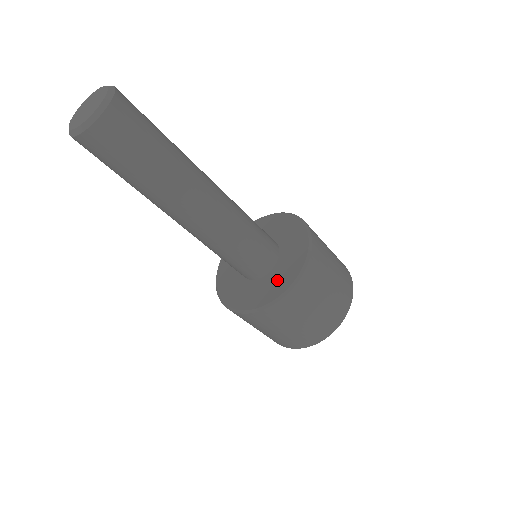
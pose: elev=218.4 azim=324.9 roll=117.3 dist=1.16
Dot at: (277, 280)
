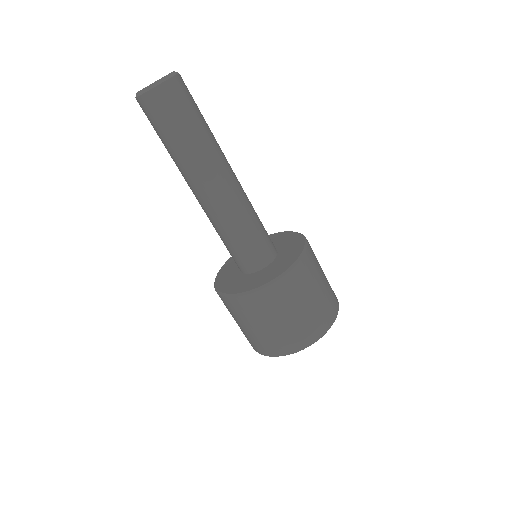
Dot at: (288, 253)
